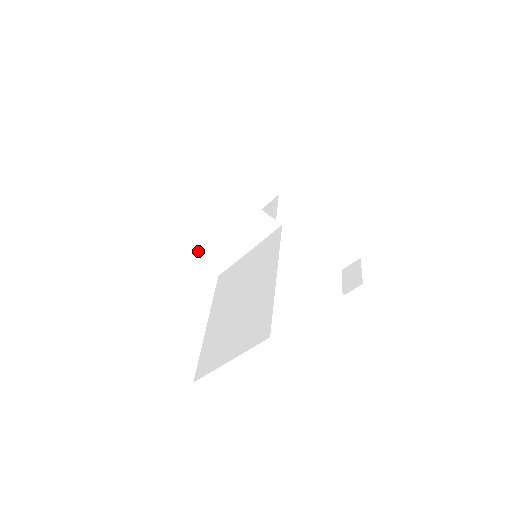
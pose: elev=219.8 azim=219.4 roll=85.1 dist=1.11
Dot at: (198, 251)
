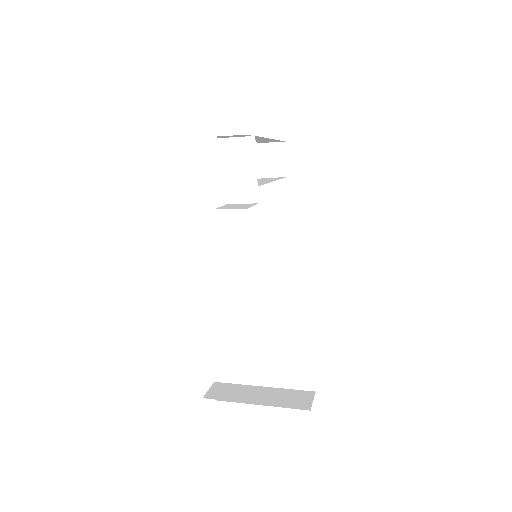
Dot at: occluded
